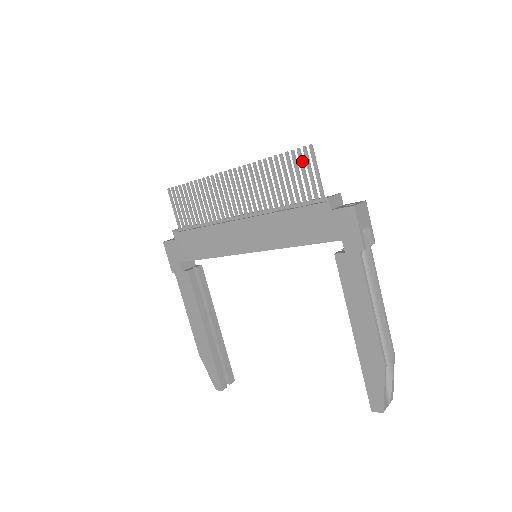
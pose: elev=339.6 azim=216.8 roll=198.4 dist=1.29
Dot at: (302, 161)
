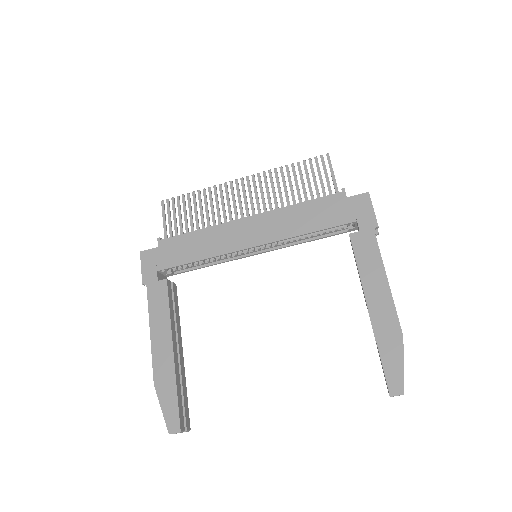
Dot at: occluded
